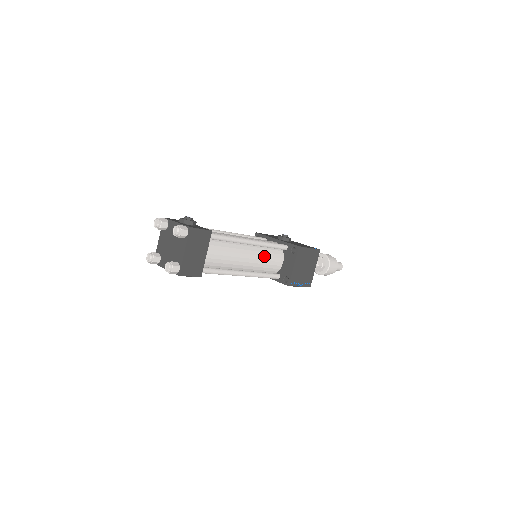
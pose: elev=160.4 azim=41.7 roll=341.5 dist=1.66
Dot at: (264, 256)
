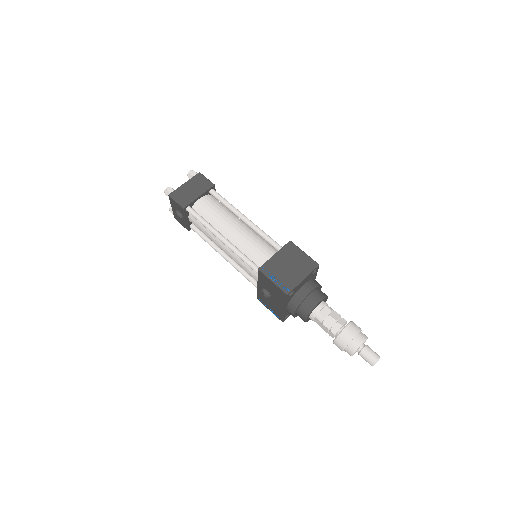
Dot at: (255, 241)
